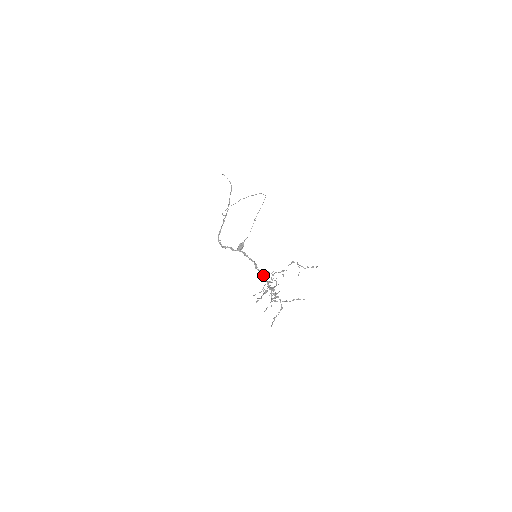
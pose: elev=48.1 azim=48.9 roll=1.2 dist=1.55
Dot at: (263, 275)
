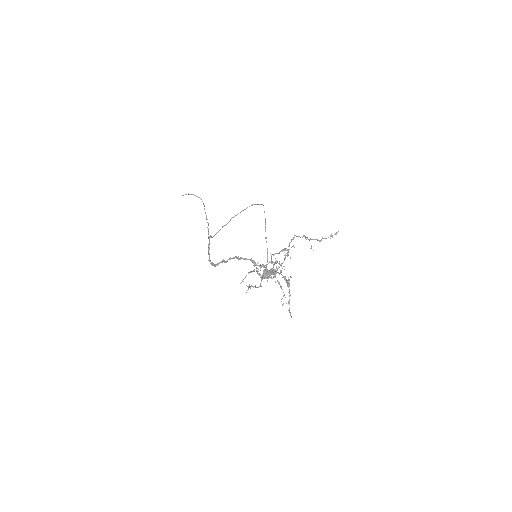
Dot at: occluded
